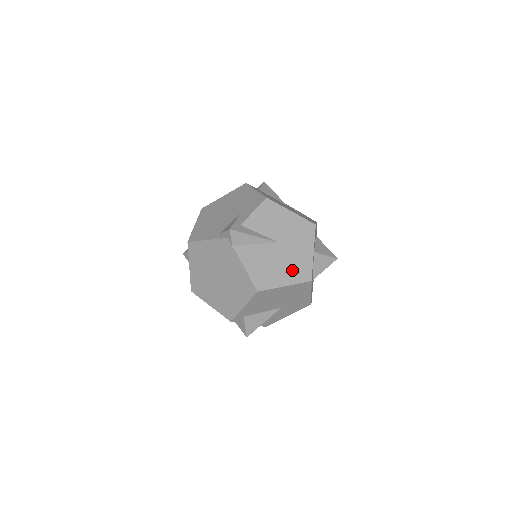
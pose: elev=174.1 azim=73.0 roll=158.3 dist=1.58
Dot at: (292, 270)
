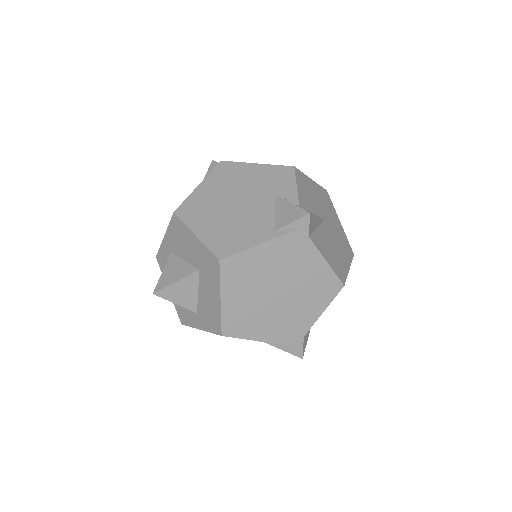
Dot at: (343, 248)
